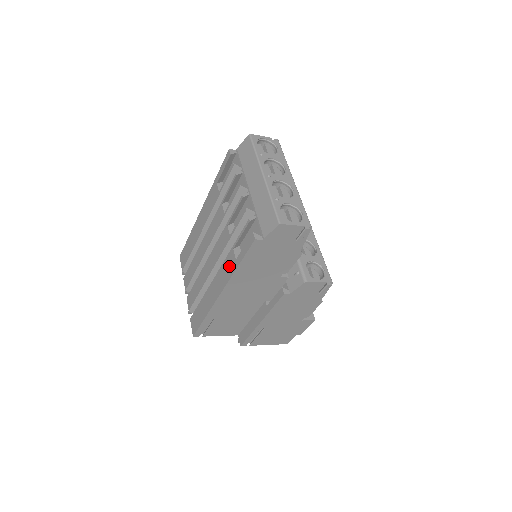
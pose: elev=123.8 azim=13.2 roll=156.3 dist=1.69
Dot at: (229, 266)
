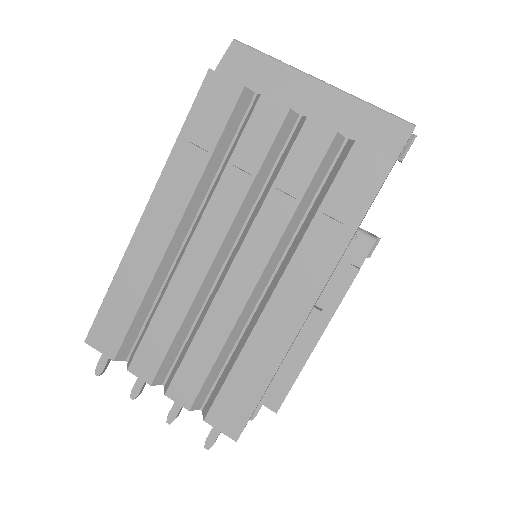
Dot at: (323, 246)
